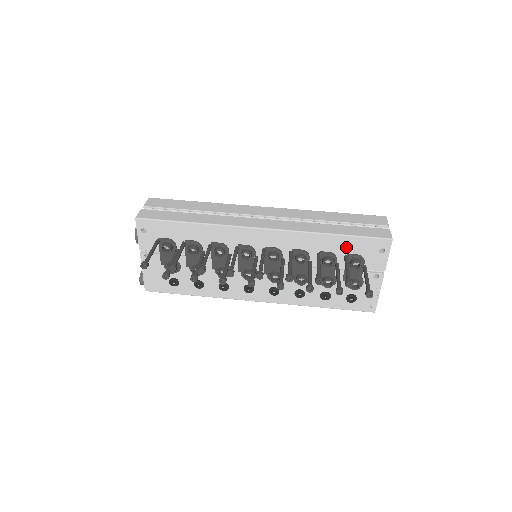
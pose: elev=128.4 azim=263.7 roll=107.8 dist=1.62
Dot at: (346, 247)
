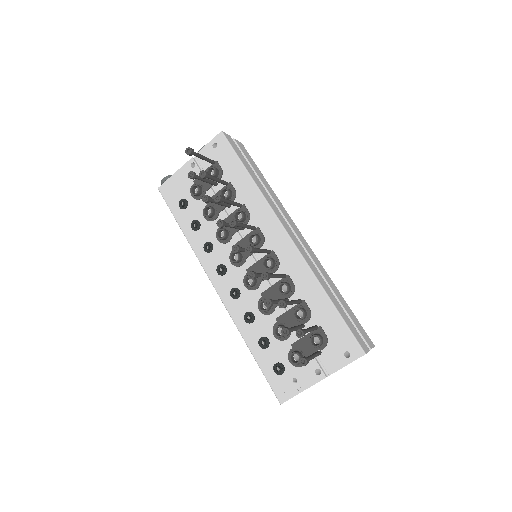
Dot at: (326, 319)
